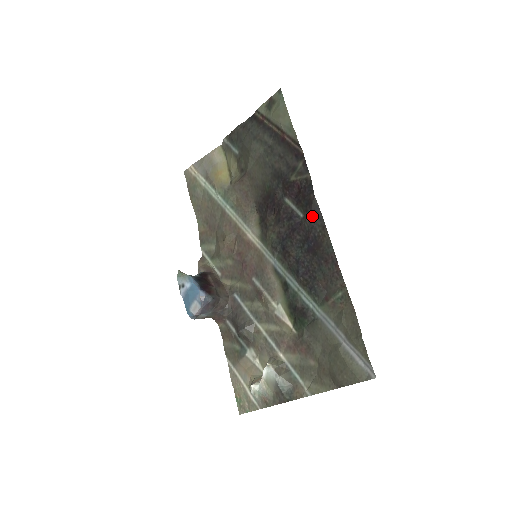
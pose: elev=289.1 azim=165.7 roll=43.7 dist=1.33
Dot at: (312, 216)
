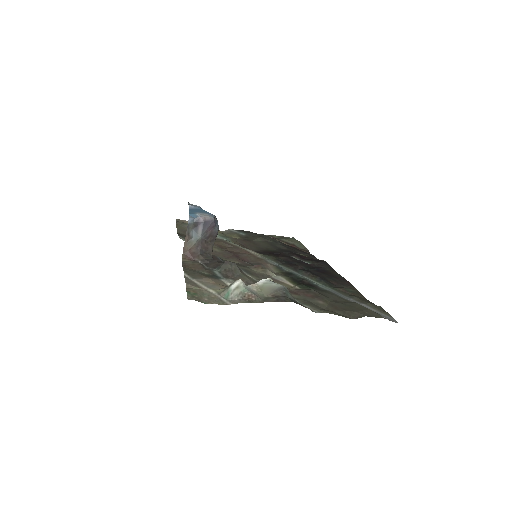
Dot at: (323, 264)
